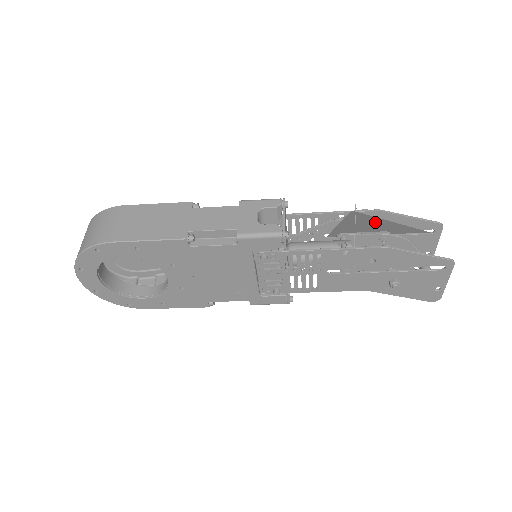
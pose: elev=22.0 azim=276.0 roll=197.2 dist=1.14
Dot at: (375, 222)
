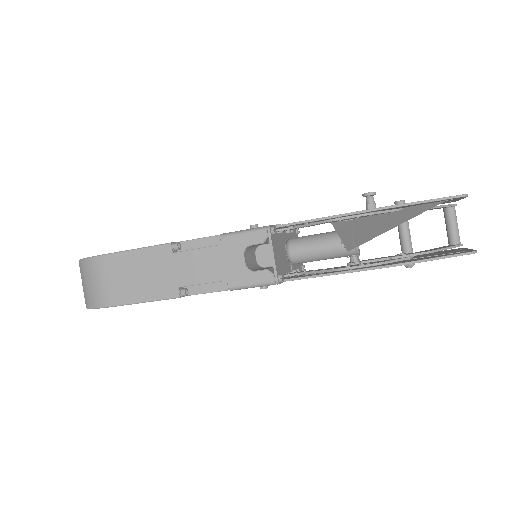
Dot at: (380, 227)
